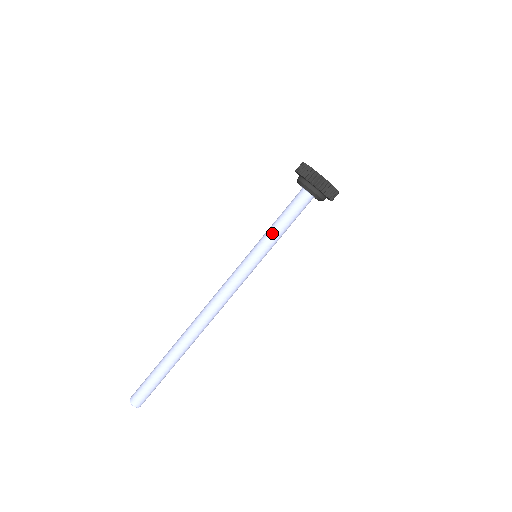
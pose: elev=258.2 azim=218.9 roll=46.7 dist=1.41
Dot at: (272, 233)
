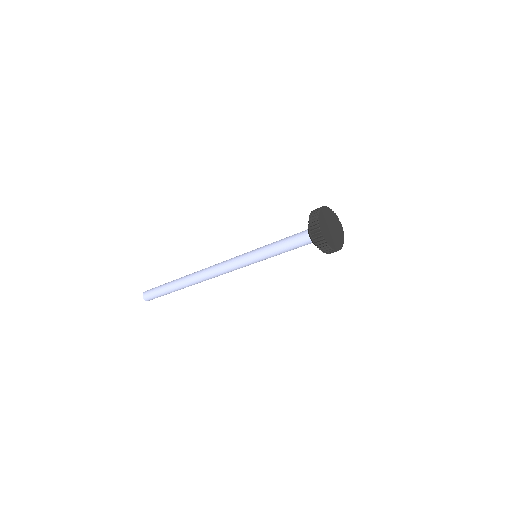
Dot at: (271, 248)
